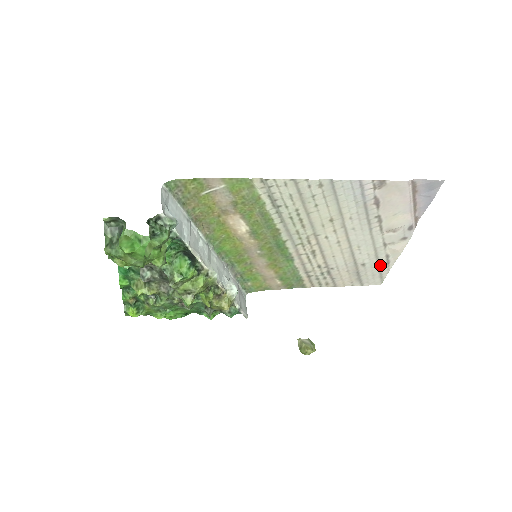
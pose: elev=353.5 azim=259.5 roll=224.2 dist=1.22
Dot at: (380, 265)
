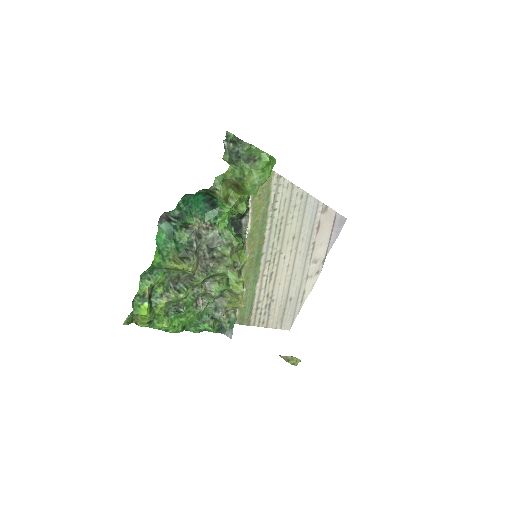
Dot at: (297, 303)
